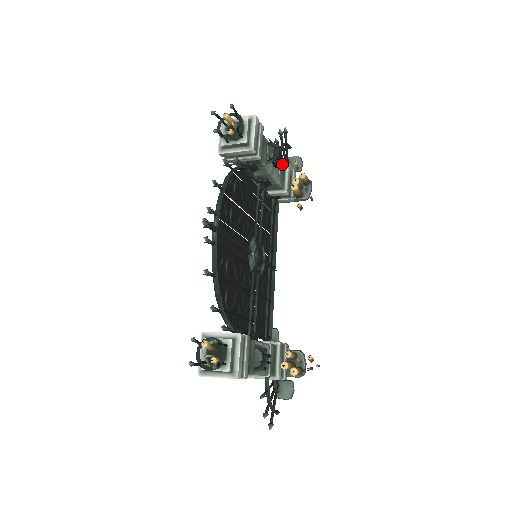
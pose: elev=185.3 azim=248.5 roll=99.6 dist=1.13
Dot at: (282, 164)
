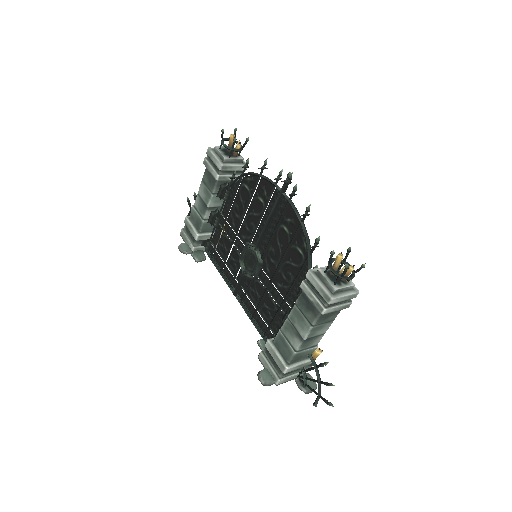
Dot at: occluded
